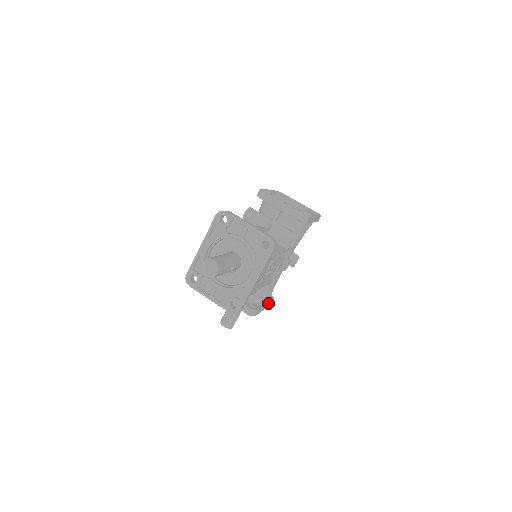
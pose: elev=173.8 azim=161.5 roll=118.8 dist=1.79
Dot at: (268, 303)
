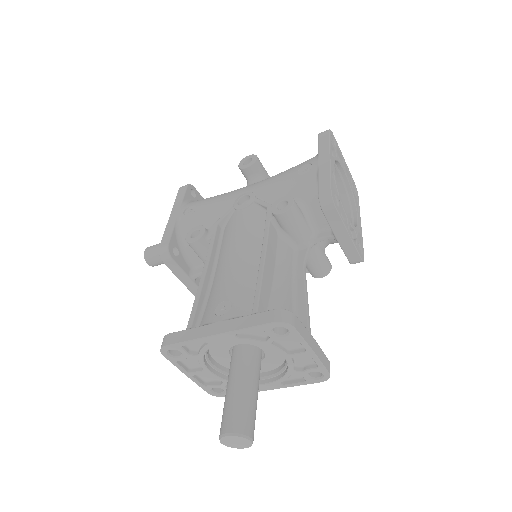
Dot at: occluded
